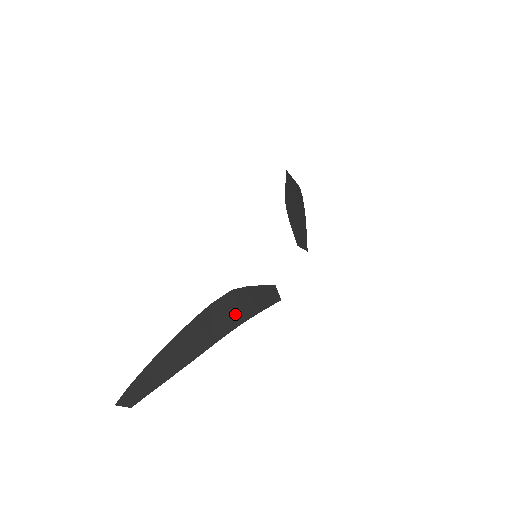
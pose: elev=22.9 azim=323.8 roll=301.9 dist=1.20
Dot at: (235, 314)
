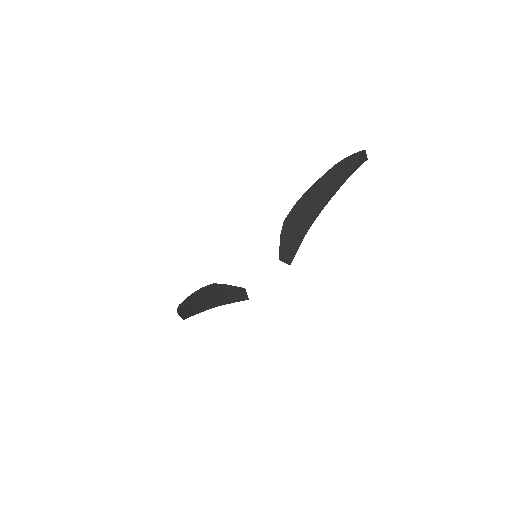
Dot at: (215, 299)
